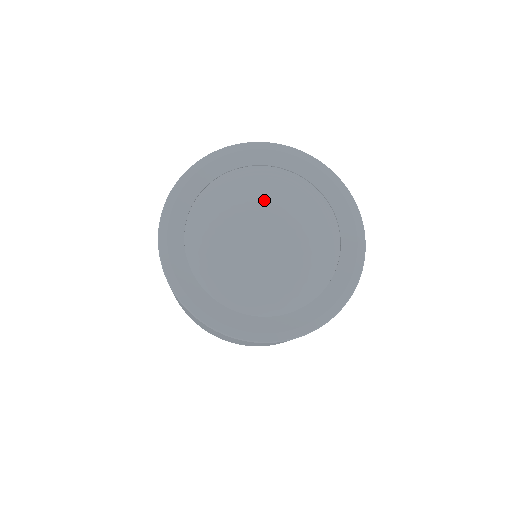
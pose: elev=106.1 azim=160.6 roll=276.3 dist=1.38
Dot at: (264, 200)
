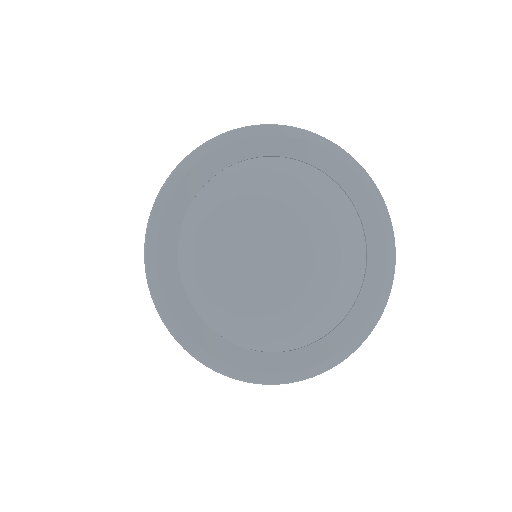
Dot at: (319, 232)
